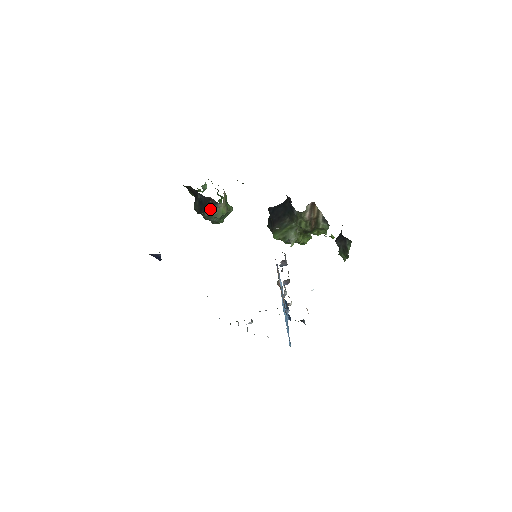
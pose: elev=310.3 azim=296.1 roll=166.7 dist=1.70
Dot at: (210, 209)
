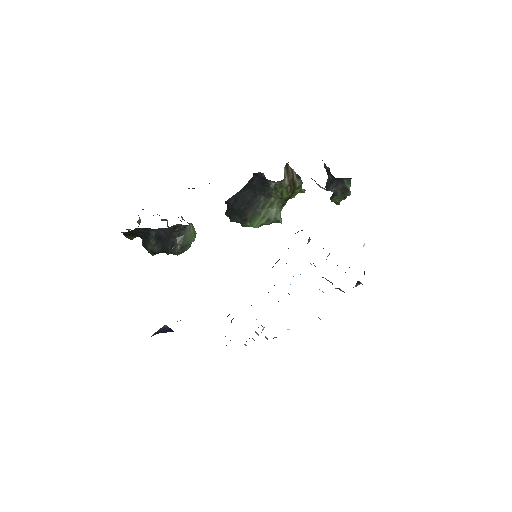
Dot at: (180, 238)
